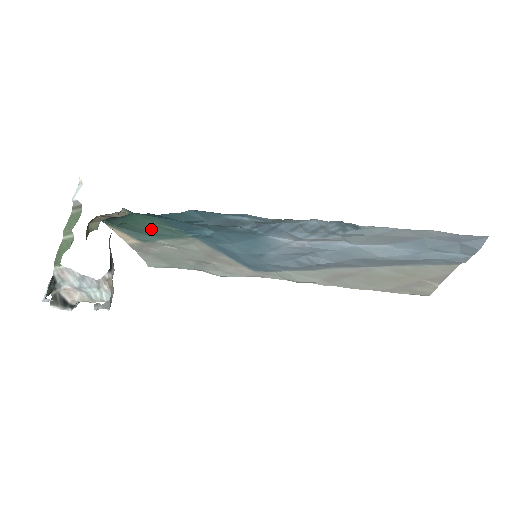
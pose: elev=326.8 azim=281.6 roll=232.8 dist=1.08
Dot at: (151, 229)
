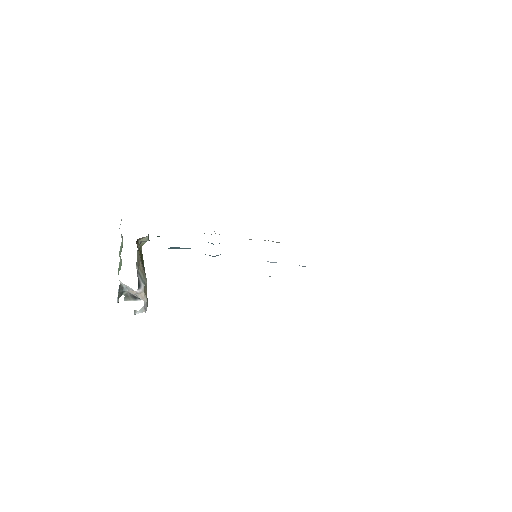
Dot at: occluded
